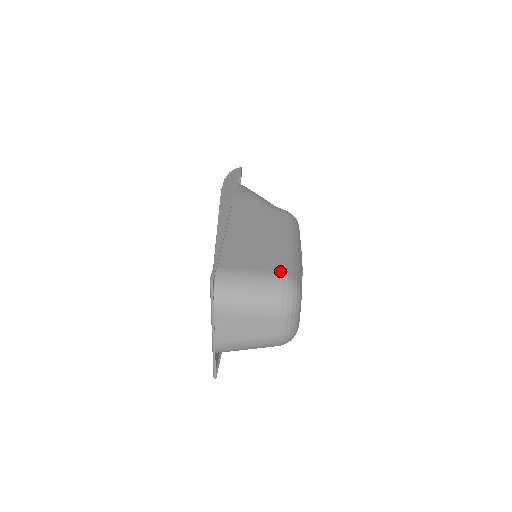
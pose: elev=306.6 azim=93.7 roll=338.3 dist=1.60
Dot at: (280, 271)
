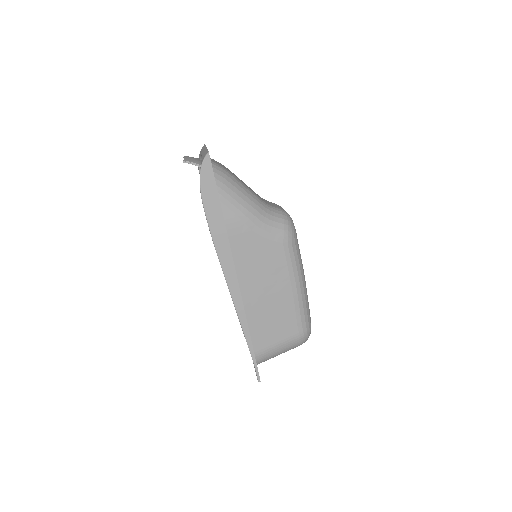
Dot at: (298, 334)
